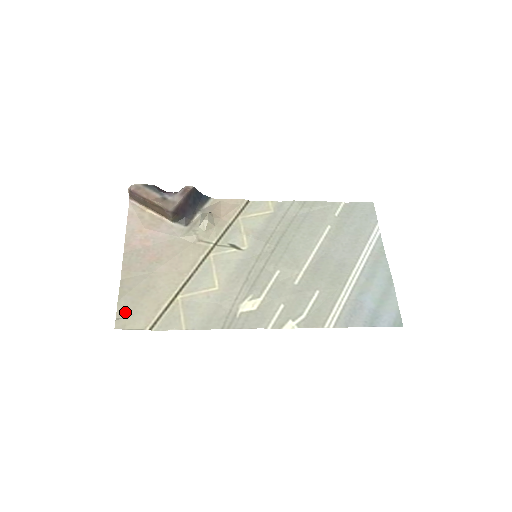
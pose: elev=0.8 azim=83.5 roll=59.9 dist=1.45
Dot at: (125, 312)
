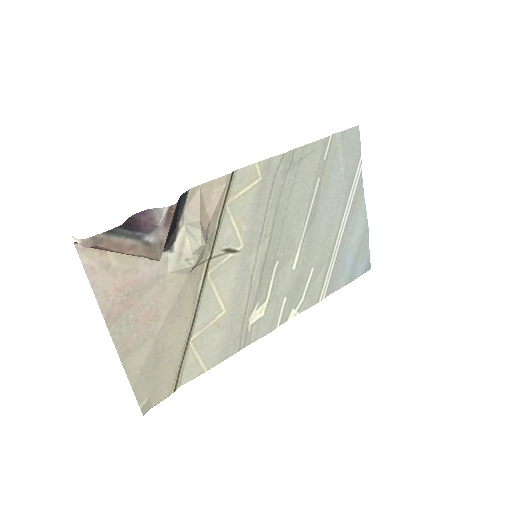
Dot at: (145, 394)
